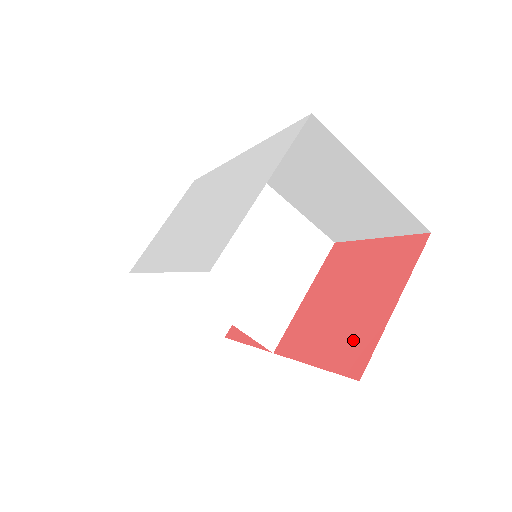
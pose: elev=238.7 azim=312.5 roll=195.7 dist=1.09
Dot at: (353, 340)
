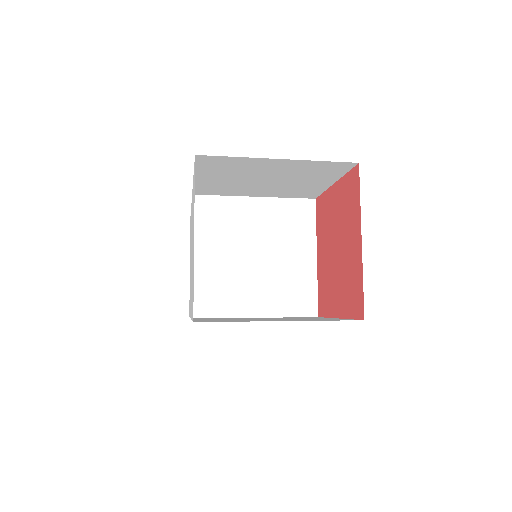
Dot at: (351, 286)
